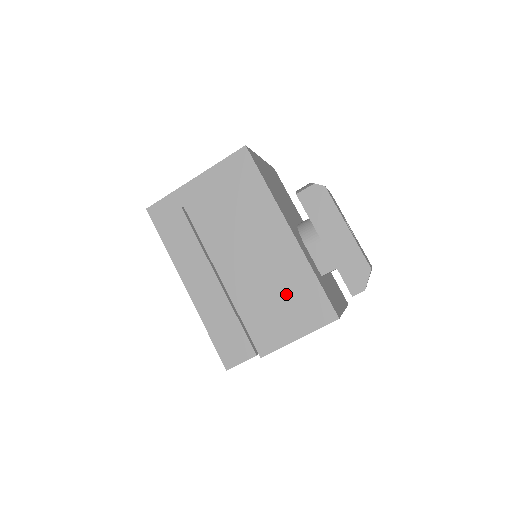
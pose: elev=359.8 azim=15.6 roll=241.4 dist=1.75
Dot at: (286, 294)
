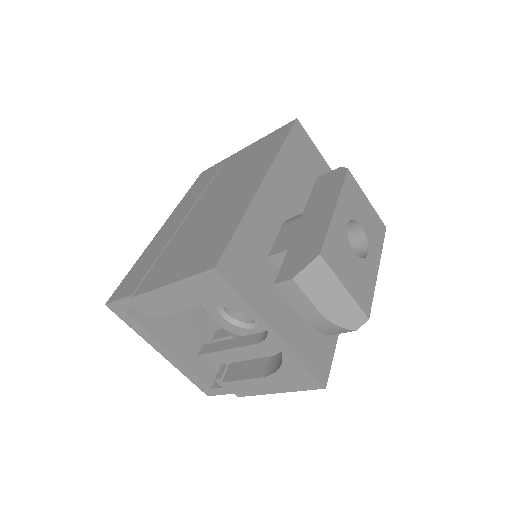
Dot at: (205, 237)
